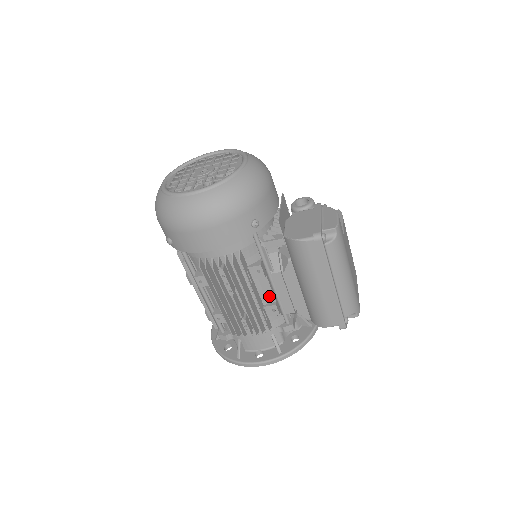
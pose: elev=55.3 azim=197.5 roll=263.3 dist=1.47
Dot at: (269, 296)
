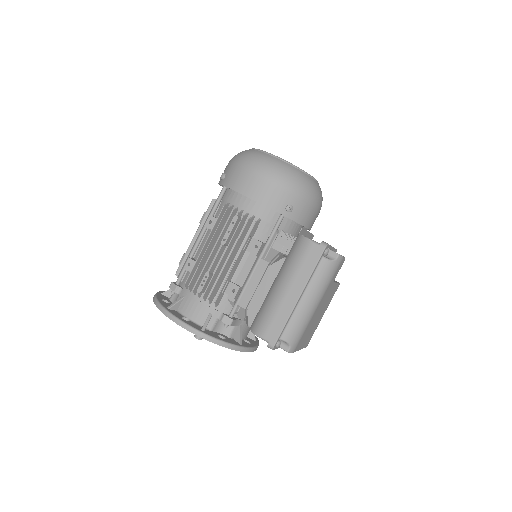
Dot at: (242, 277)
